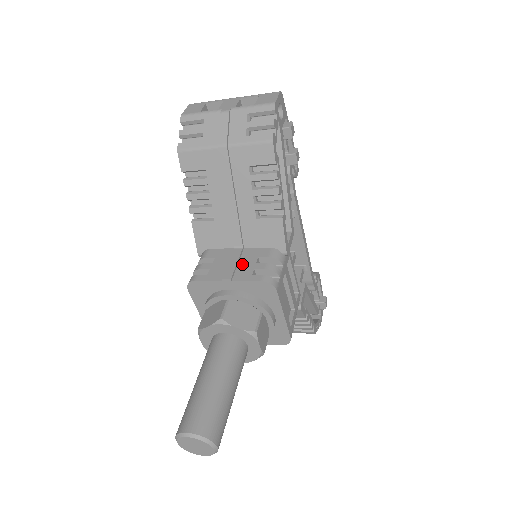
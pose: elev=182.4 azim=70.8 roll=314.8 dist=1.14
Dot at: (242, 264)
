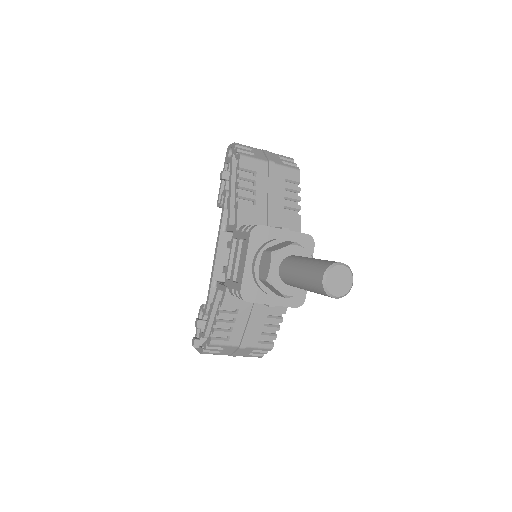
Dot at: occluded
